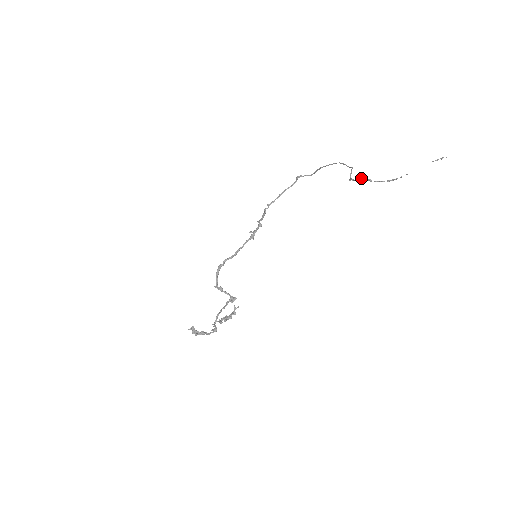
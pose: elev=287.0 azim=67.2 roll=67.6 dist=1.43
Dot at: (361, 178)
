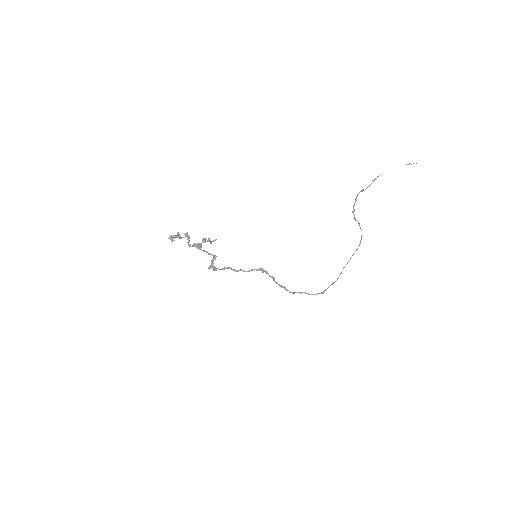
Dot at: (358, 194)
